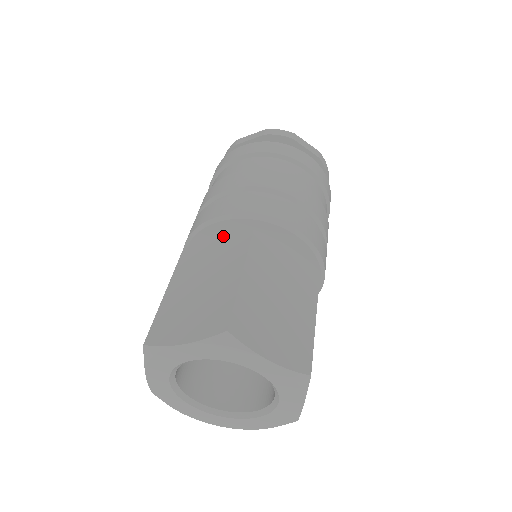
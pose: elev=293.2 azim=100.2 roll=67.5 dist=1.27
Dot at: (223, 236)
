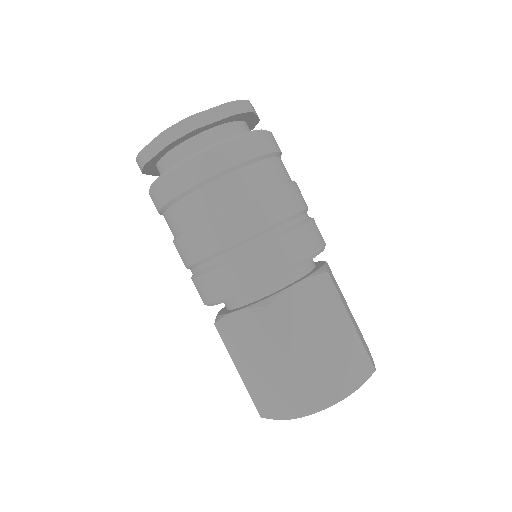
Dot at: (241, 313)
